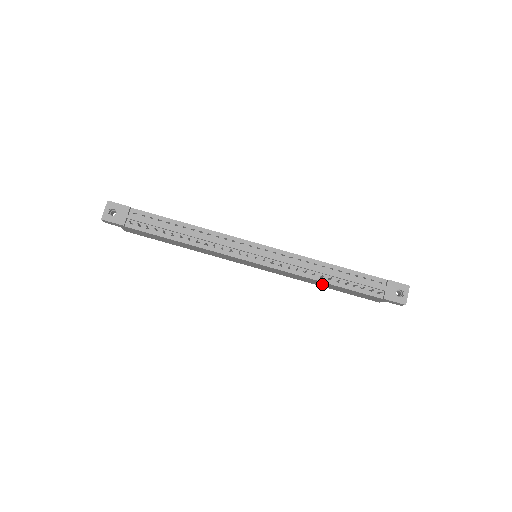
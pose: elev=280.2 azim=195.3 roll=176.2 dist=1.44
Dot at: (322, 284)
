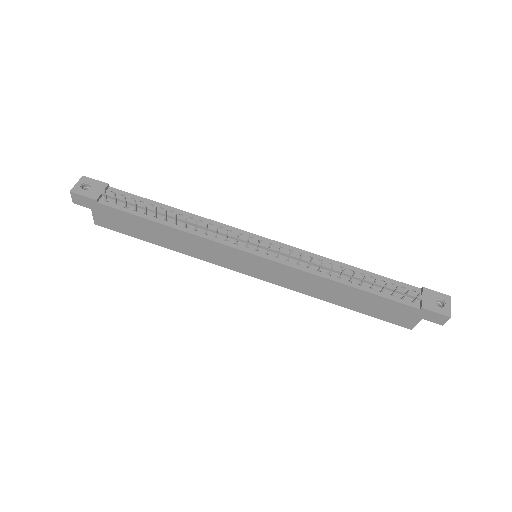
Dot at: (339, 294)
